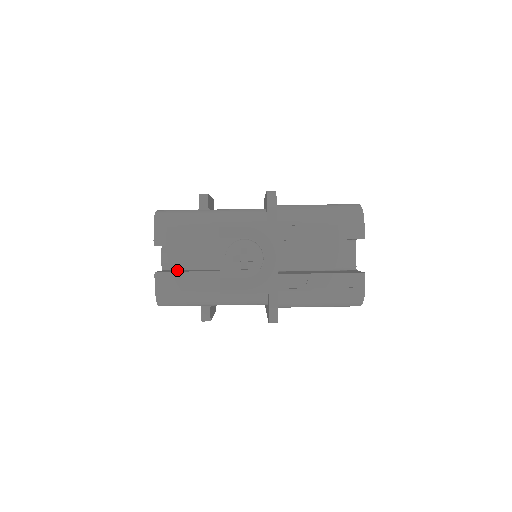
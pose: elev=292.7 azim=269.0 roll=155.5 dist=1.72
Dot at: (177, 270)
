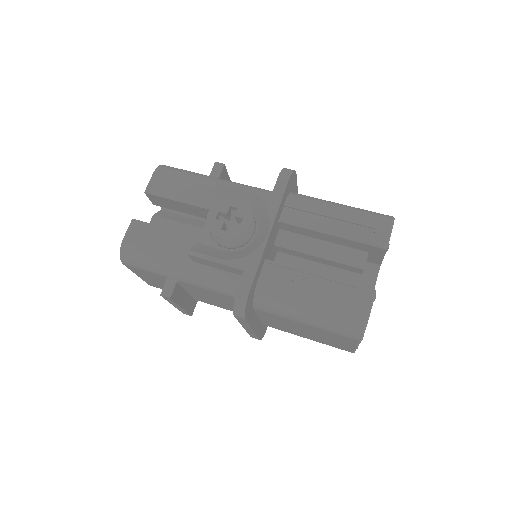
Dot at: occluded
